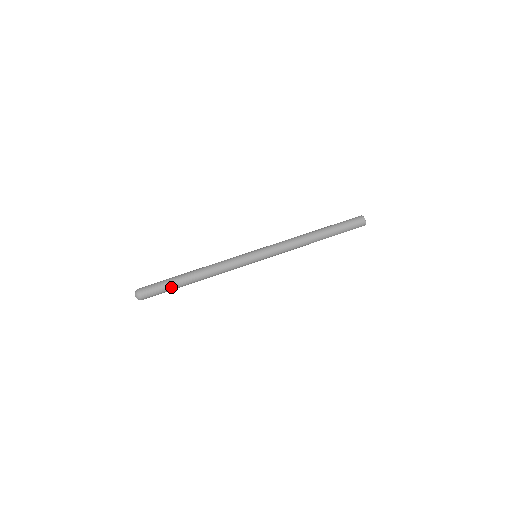
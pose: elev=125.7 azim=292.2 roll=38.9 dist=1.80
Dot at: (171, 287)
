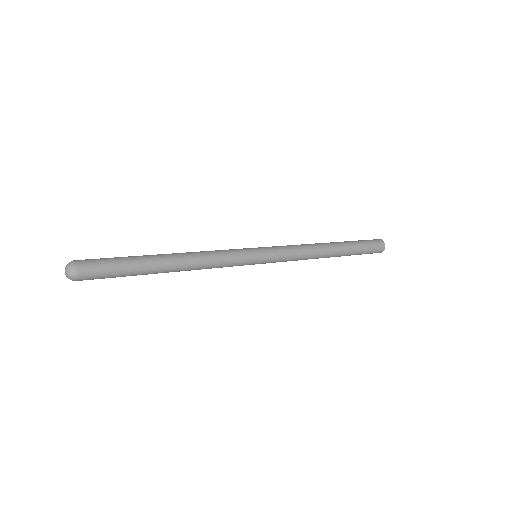
Dot at: (130, 271)
